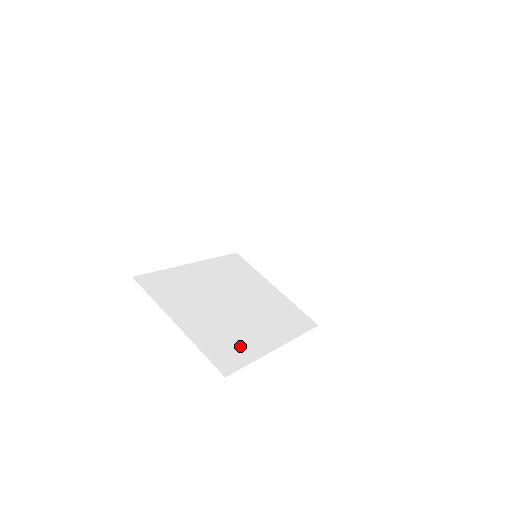
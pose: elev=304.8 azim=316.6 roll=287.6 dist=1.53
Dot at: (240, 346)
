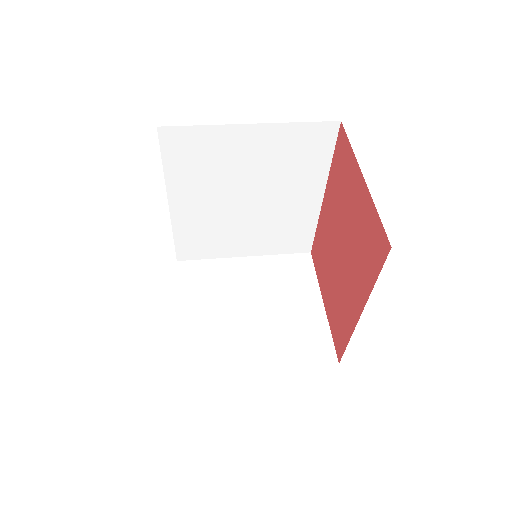
Dot at: occluded
